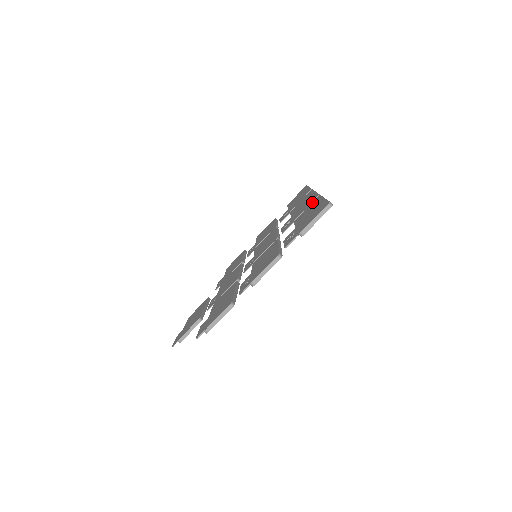
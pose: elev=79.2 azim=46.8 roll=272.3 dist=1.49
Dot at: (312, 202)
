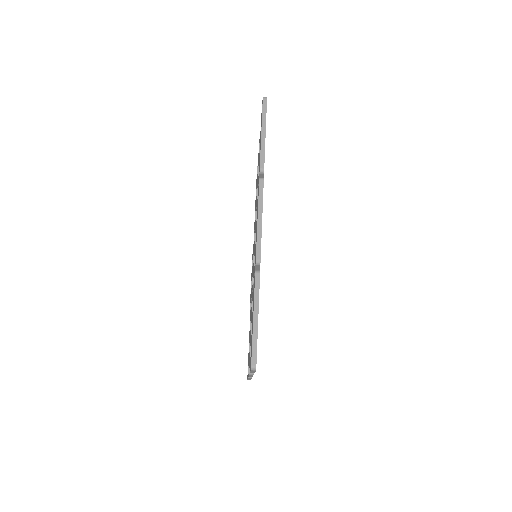
Dot at: occluded
